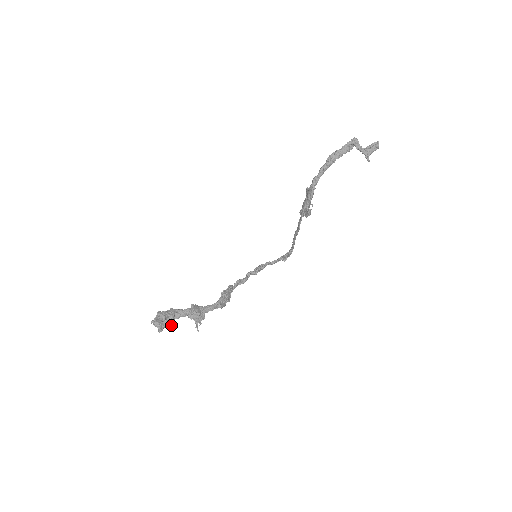
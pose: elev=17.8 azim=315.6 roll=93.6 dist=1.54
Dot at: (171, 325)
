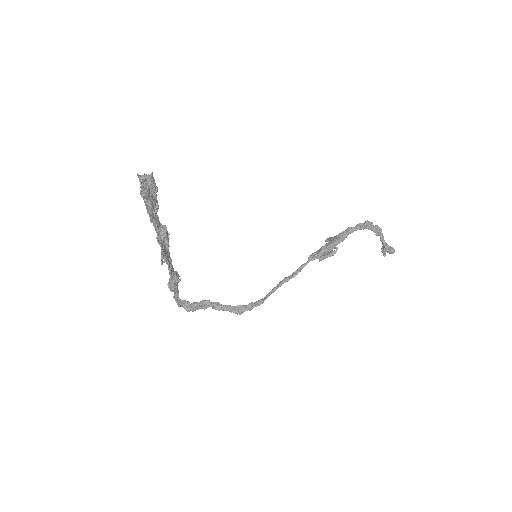
Dot at: (153, 209)
